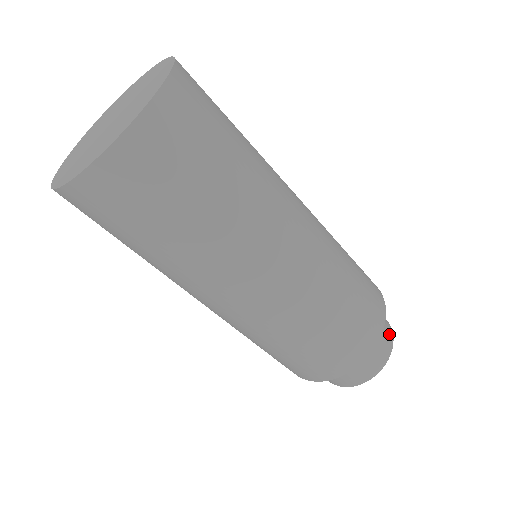
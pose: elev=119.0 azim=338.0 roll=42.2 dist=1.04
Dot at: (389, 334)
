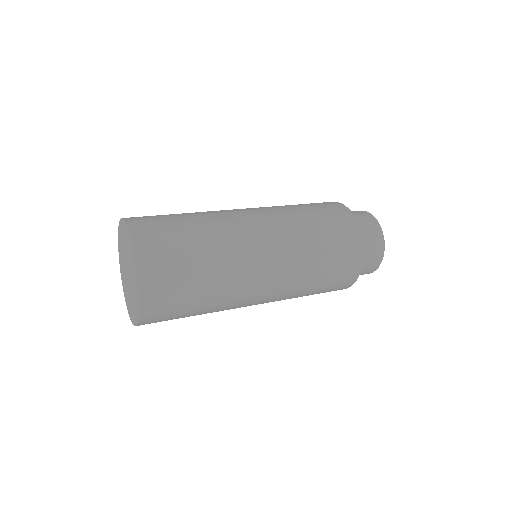
Dot at: (377, 232)
